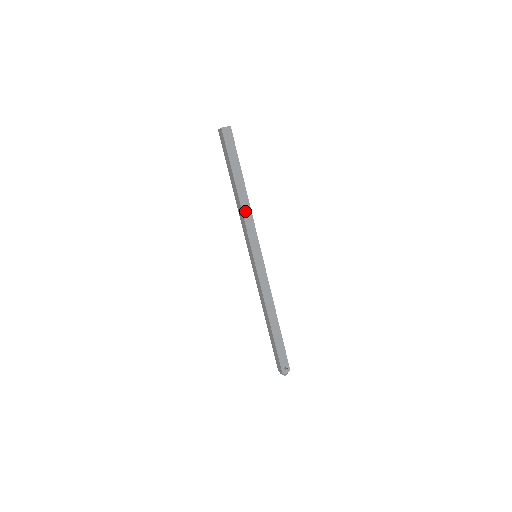
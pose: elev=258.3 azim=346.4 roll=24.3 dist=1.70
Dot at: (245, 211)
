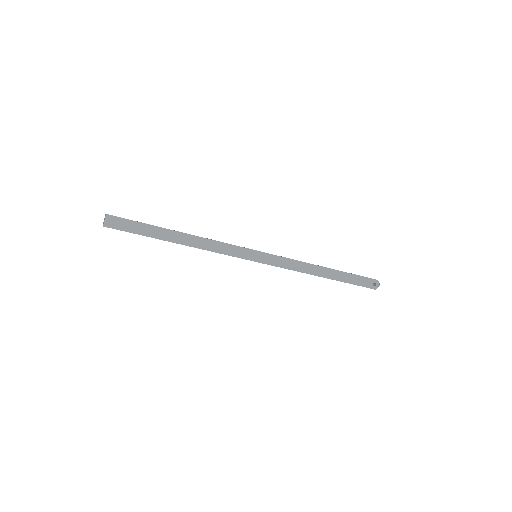
Dot at: (206, 246)
